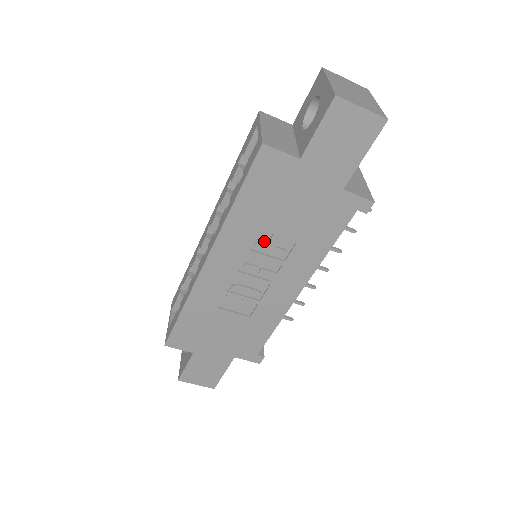
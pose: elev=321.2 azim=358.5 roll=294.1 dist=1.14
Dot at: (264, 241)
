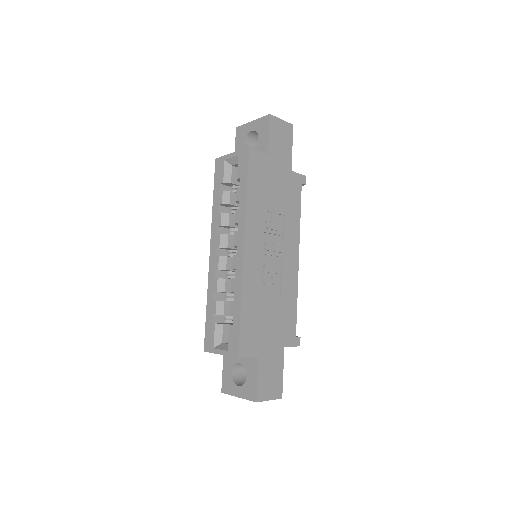
Dot at: (268, 221)
